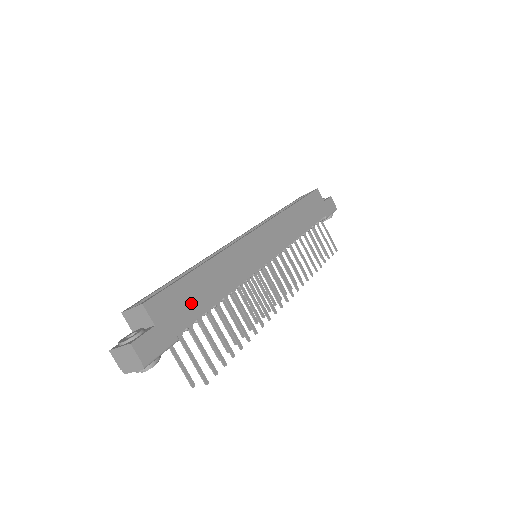
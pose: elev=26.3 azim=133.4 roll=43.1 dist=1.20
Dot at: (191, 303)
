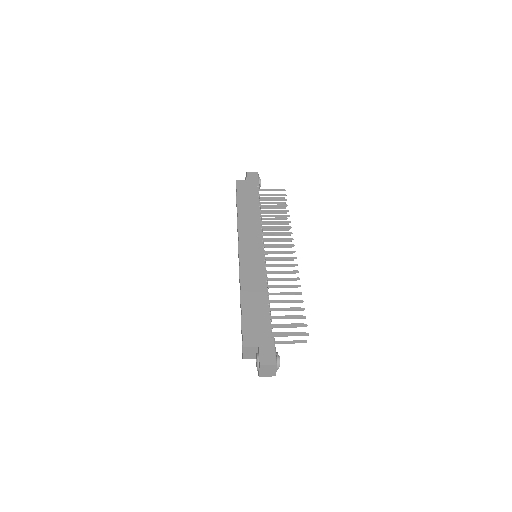
Dot at: (259, 318)
